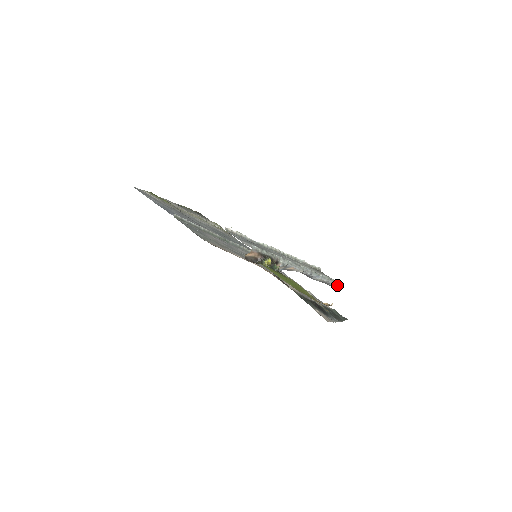
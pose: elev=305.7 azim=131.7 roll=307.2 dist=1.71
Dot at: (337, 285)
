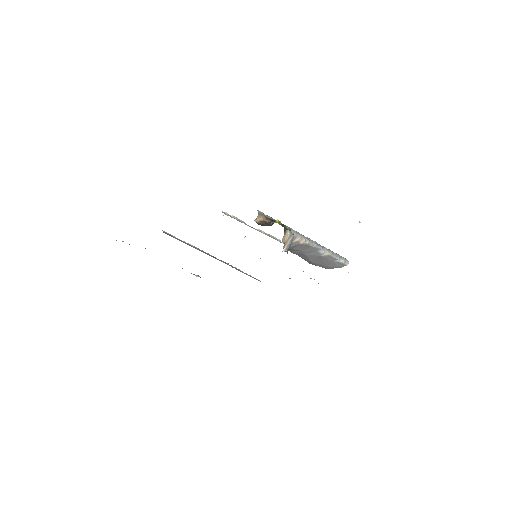
Dot at: (342, 260)
